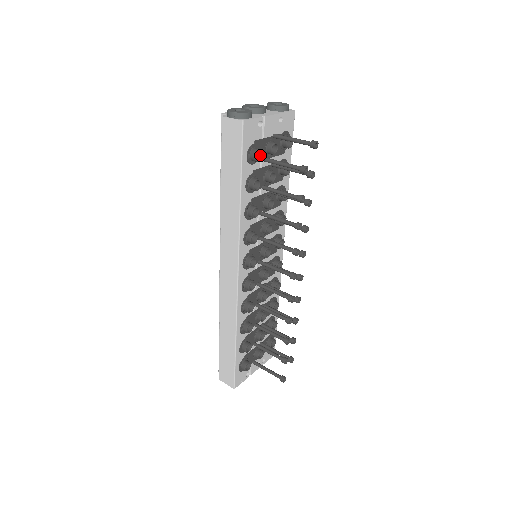
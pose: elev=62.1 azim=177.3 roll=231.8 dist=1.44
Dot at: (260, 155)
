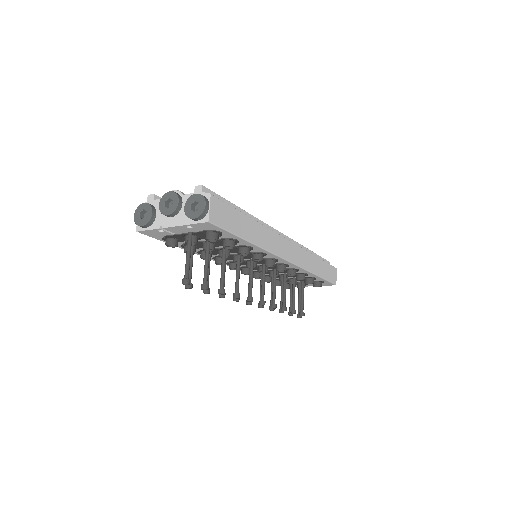
Dot at: (175, 244)
